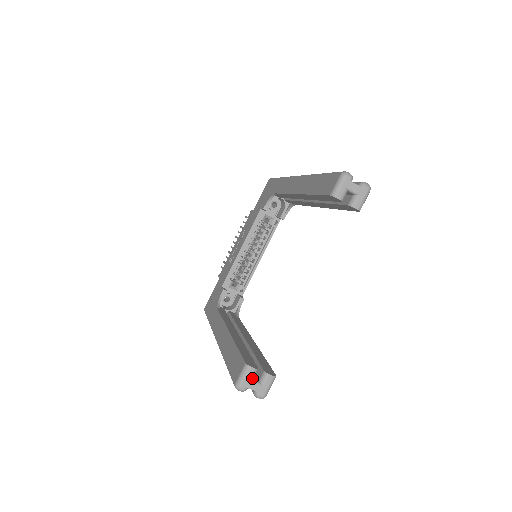
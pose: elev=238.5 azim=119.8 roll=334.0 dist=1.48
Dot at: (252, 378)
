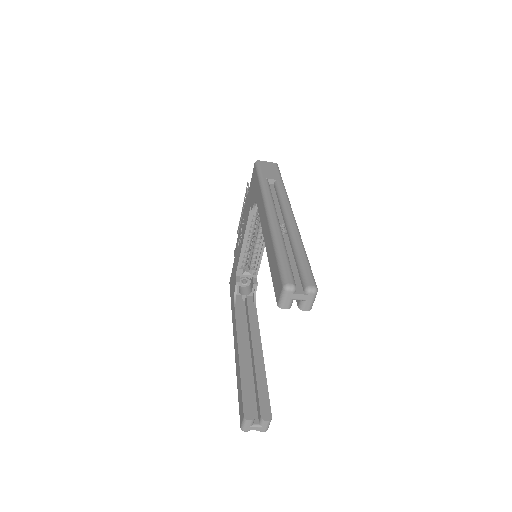
Dot at: (252, 424)
